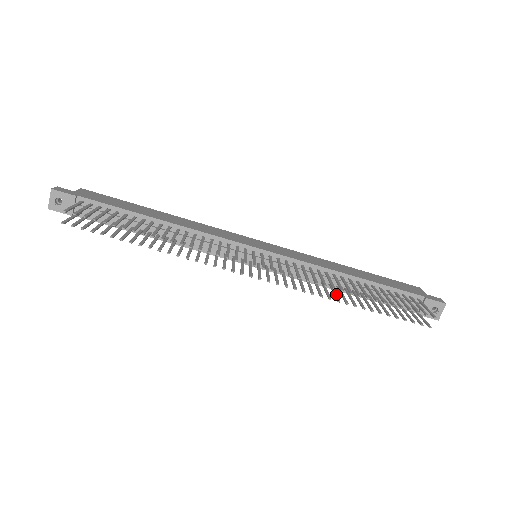
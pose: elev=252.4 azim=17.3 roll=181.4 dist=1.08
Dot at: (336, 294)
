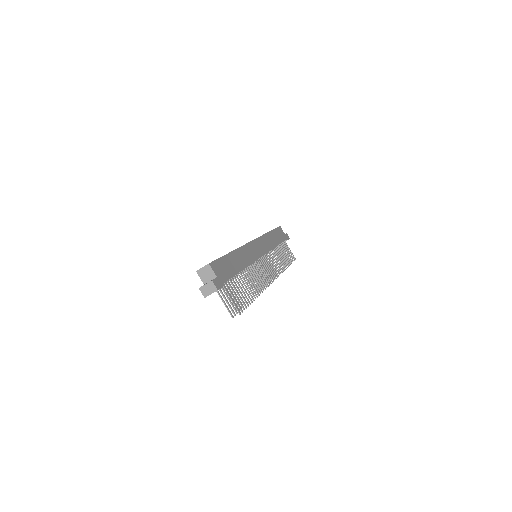
Dot at: occluded
